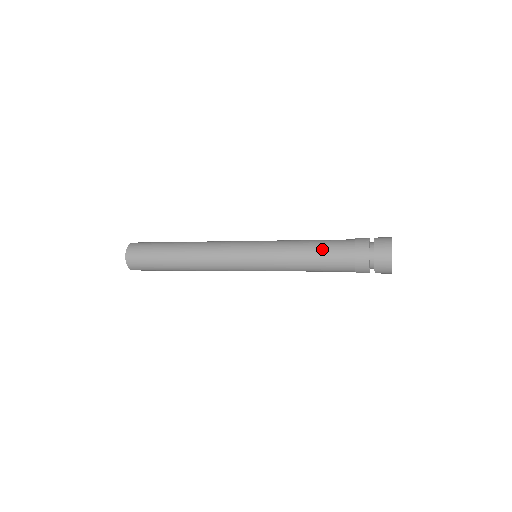
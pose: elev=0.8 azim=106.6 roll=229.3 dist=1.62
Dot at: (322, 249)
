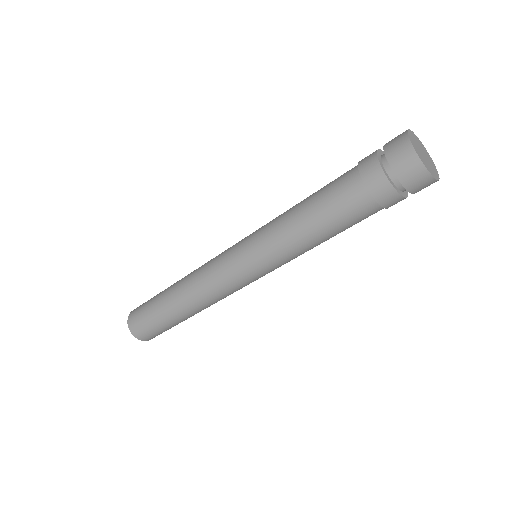
Dot at: occluded
